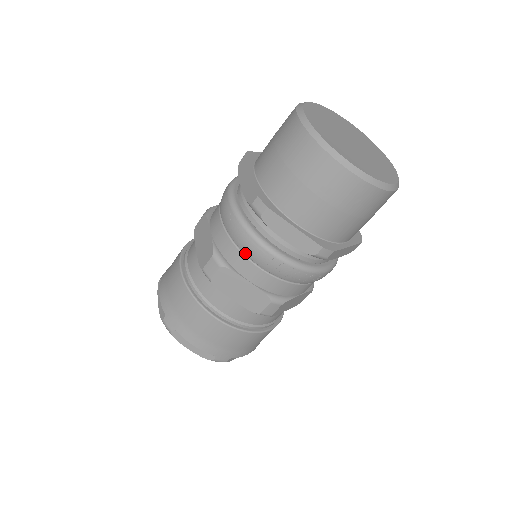
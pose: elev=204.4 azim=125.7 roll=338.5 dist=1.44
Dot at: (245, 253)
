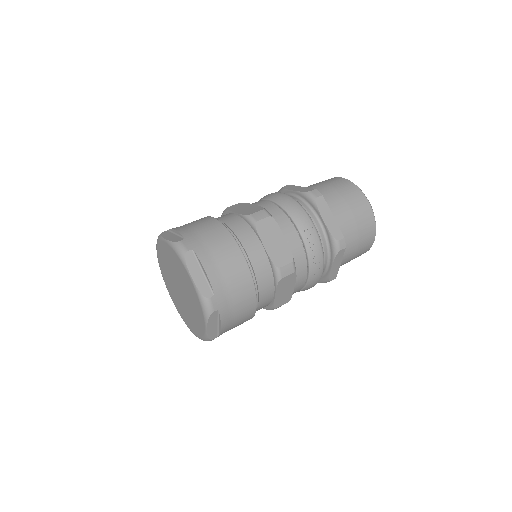
Dot at: (292, 217)
